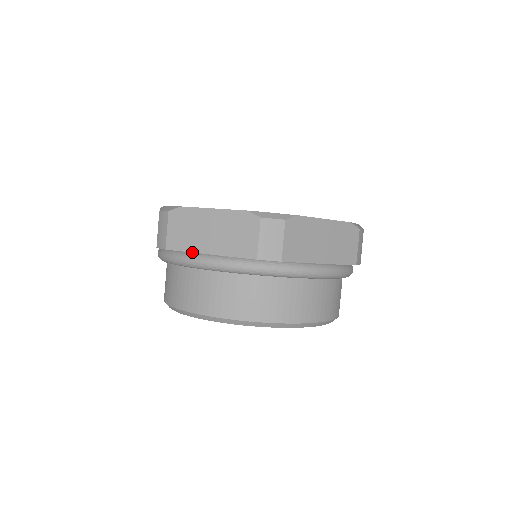
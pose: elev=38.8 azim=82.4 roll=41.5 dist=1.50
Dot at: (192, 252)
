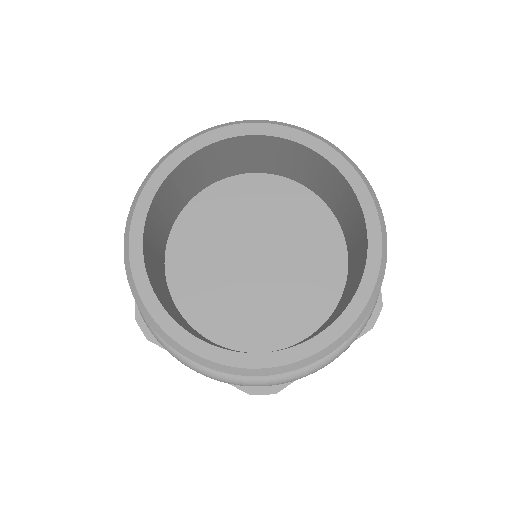
Dot at: occluded
